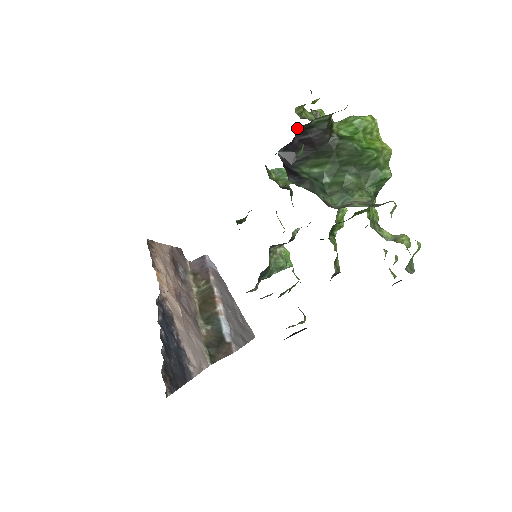
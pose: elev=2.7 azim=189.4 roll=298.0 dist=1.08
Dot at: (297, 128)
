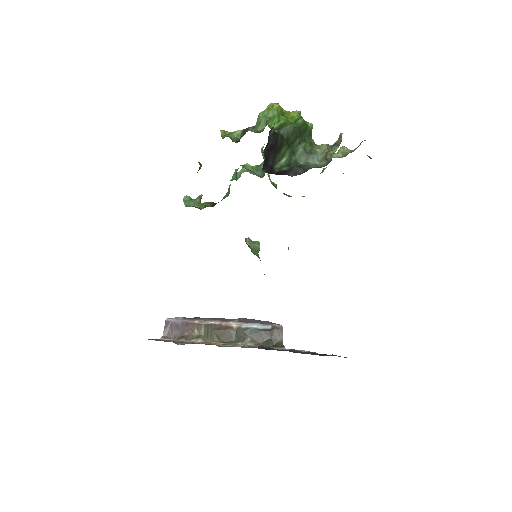
Dot at: (266, 145)
